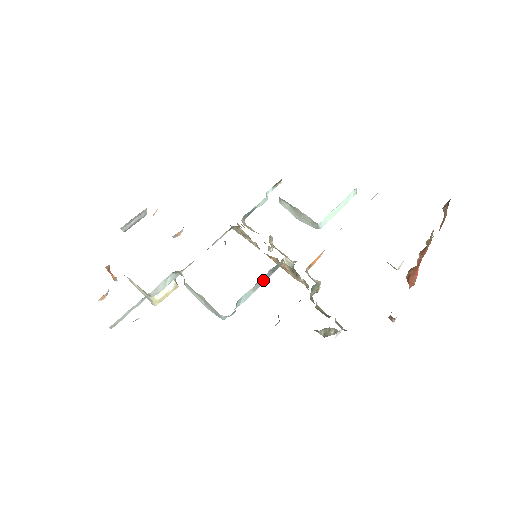
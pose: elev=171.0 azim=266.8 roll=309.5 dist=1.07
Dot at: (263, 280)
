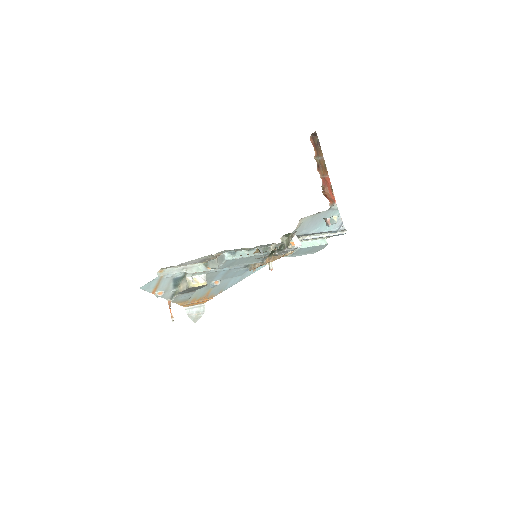
Dot at: (256, 253)
